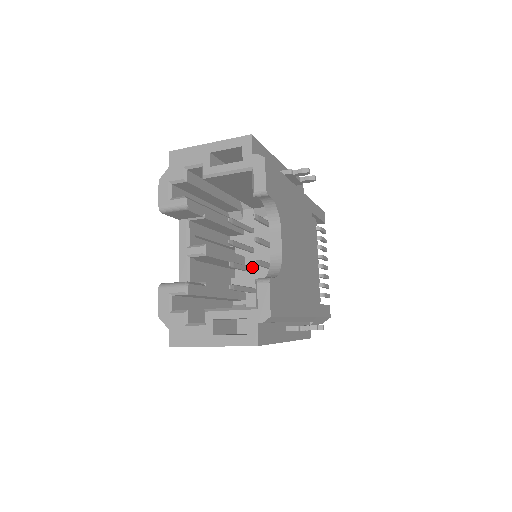
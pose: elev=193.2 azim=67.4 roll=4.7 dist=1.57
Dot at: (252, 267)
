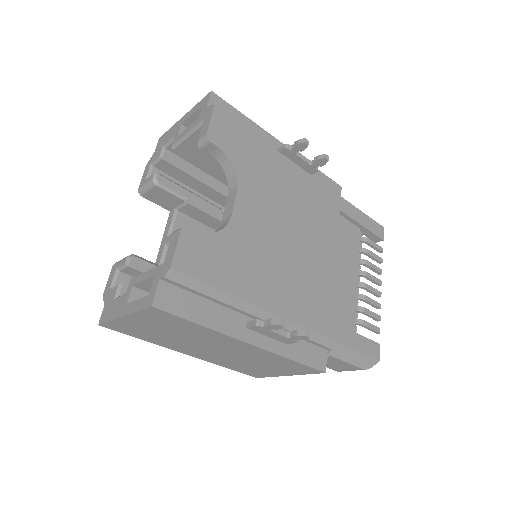
Dot at: occluded
